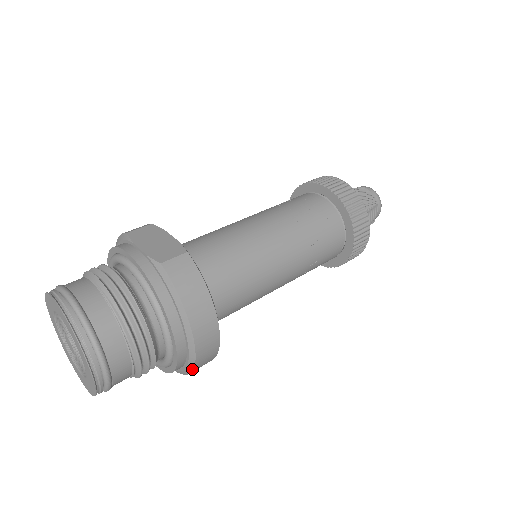
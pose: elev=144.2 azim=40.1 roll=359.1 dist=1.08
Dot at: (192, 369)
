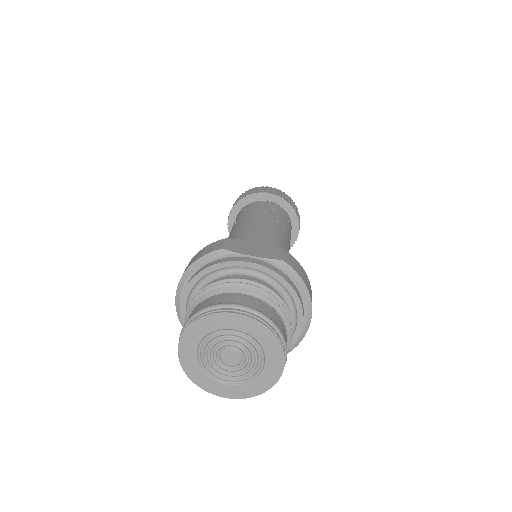
Dot at: (297, 345)
